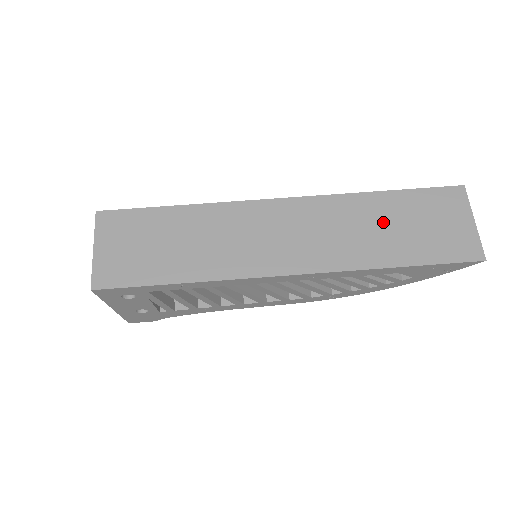
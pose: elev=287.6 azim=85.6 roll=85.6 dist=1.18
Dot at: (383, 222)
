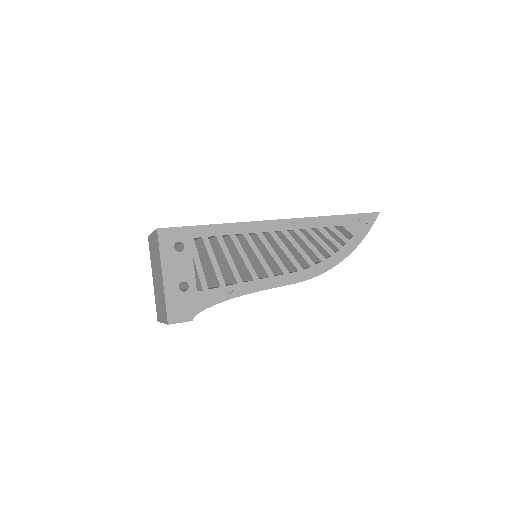
Dot at: occluded
